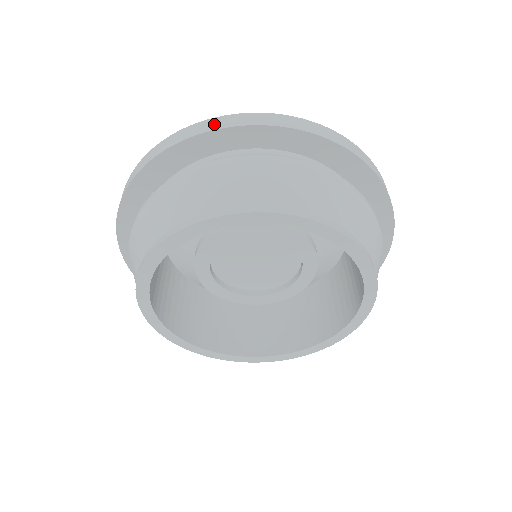
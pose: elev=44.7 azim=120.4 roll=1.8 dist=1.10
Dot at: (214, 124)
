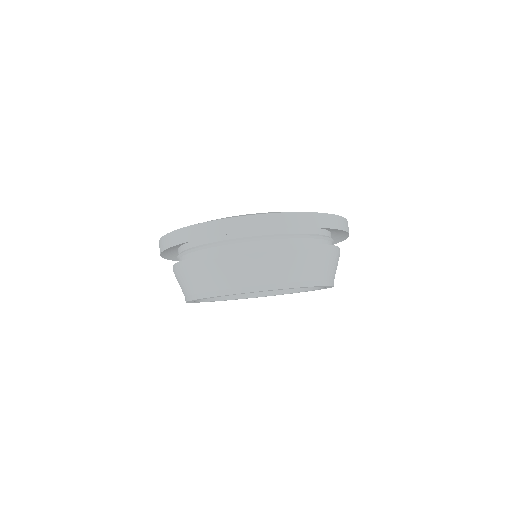
Dot at: (225, 227)
